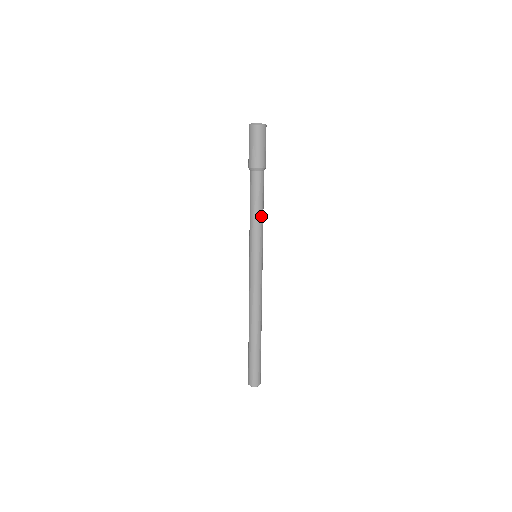
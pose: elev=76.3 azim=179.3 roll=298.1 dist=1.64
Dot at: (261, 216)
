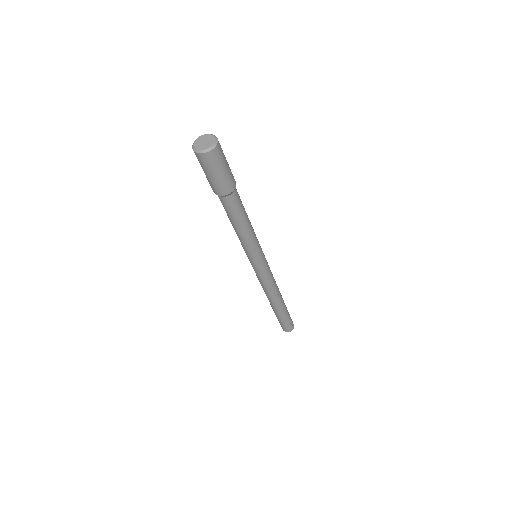
Dot at: (247, 231)
